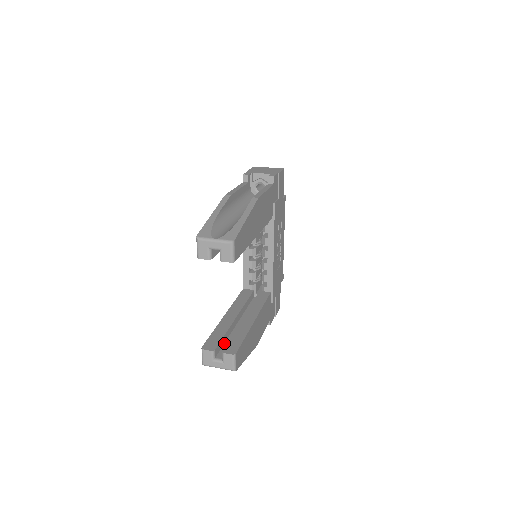
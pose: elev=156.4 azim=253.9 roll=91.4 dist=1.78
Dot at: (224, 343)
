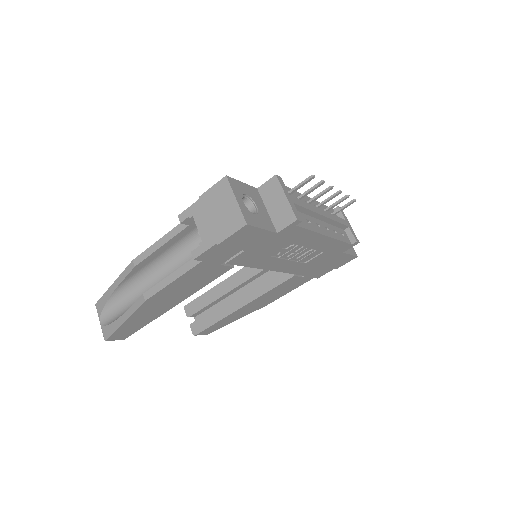
Dot at: (211, 306)
